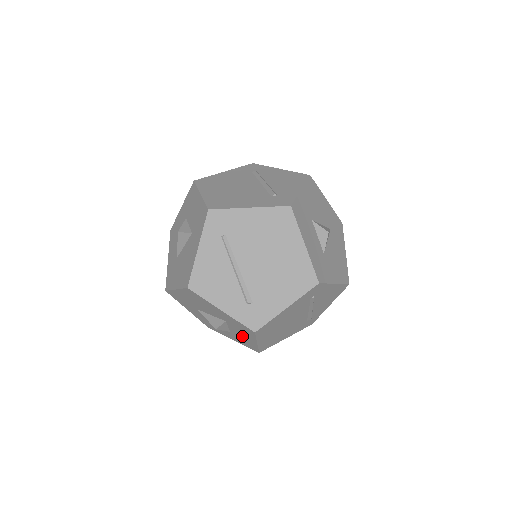
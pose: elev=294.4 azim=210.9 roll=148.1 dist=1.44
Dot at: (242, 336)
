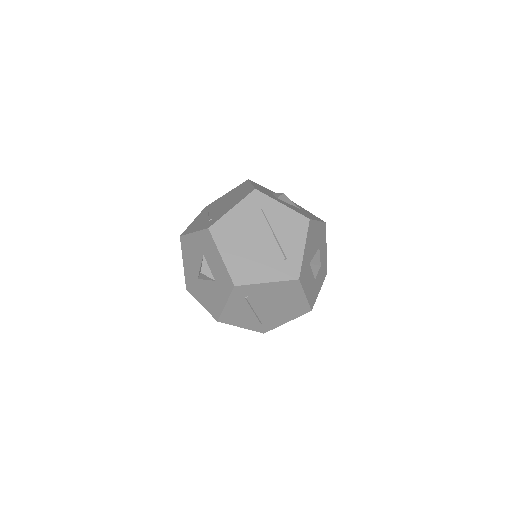
Dot at: (217, 267)
